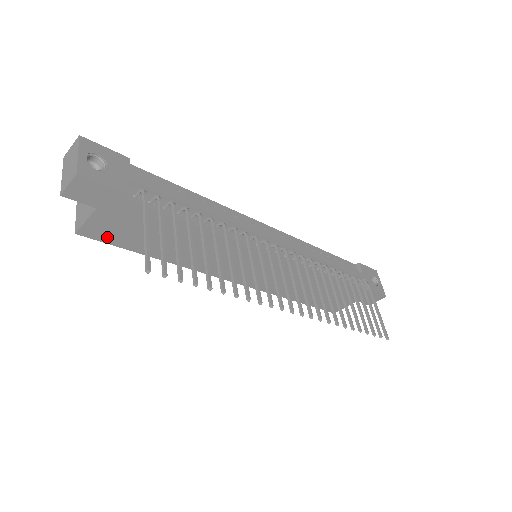
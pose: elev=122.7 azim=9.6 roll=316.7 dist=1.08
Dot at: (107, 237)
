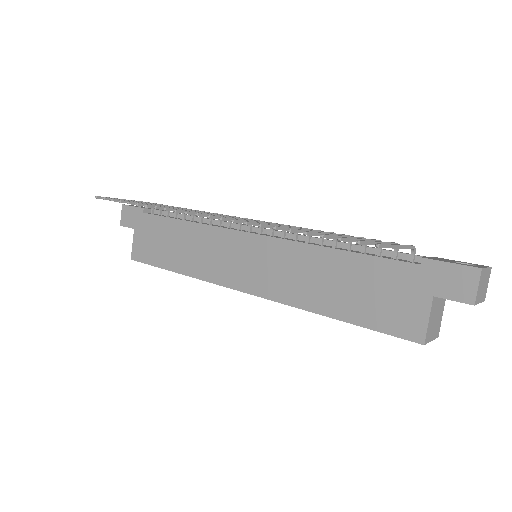
Dot at: (144, 257)
